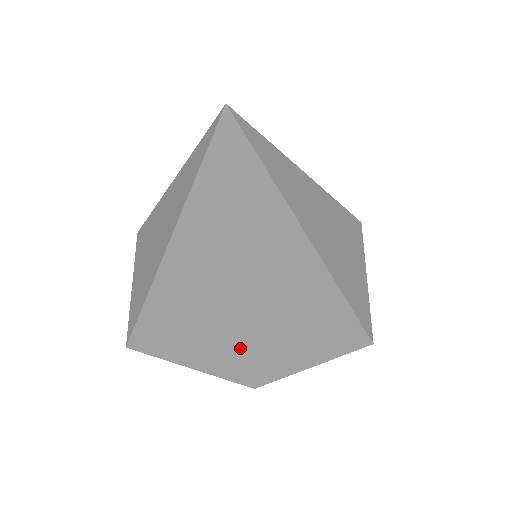
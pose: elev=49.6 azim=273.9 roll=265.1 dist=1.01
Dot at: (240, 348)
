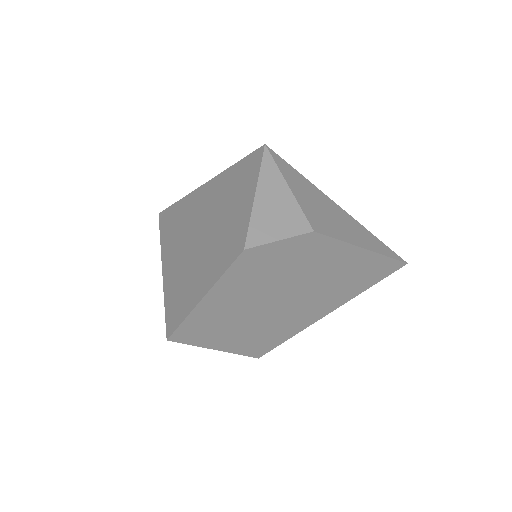
Dot at: (215, 248)
